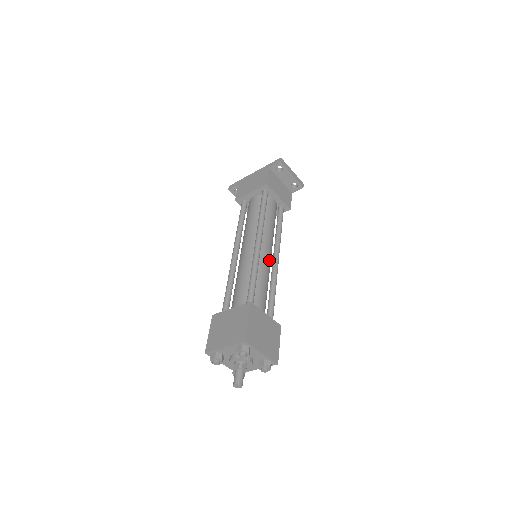
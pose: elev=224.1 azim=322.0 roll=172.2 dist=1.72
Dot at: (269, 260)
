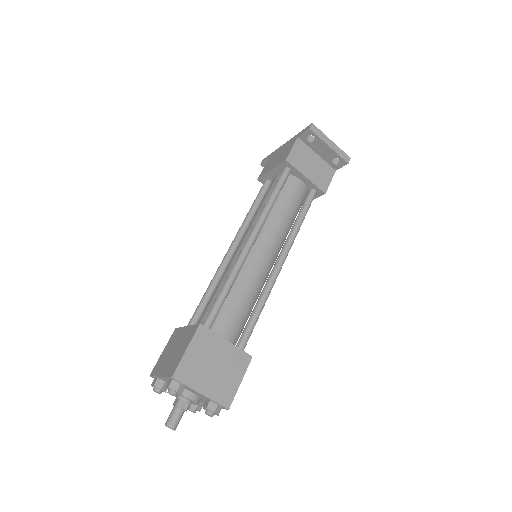
Dot at: (265, 264)
